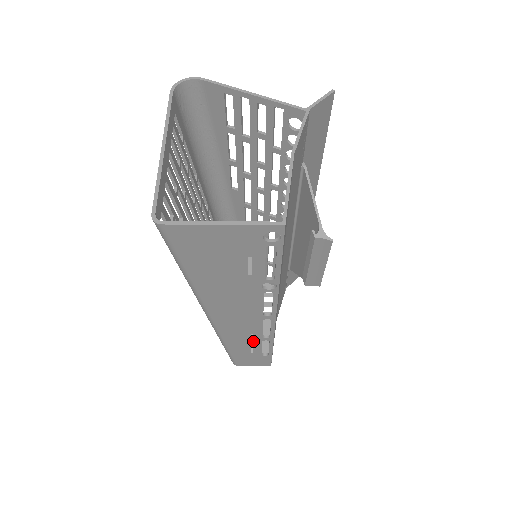
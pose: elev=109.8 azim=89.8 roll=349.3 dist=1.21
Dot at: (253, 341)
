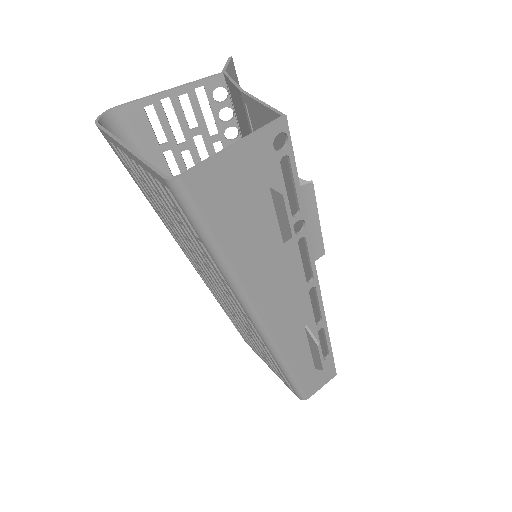
Dot at: occluded
